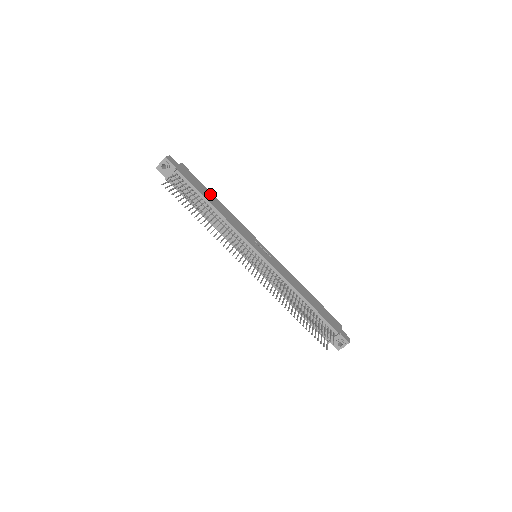
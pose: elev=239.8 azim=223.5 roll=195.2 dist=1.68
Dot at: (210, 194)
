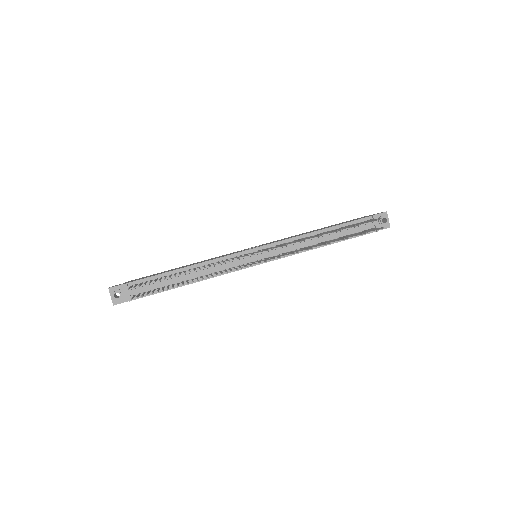
Dot at: occluded
